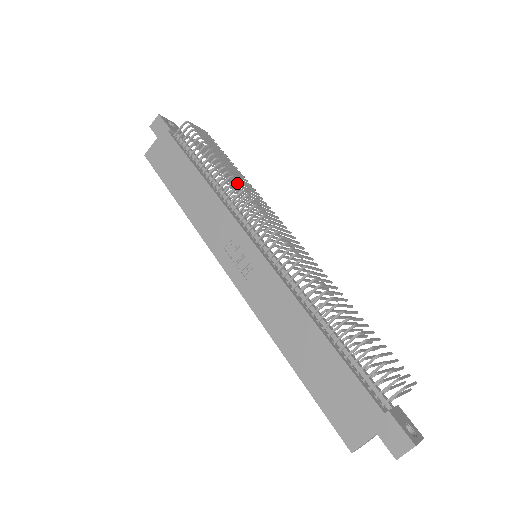
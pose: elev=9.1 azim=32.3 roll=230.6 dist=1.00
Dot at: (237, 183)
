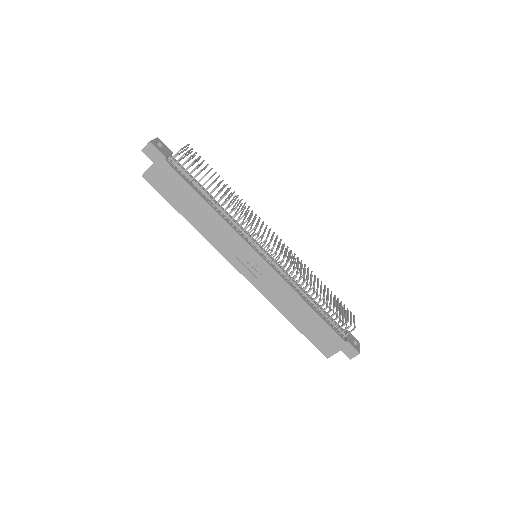
Dot at: occluded
